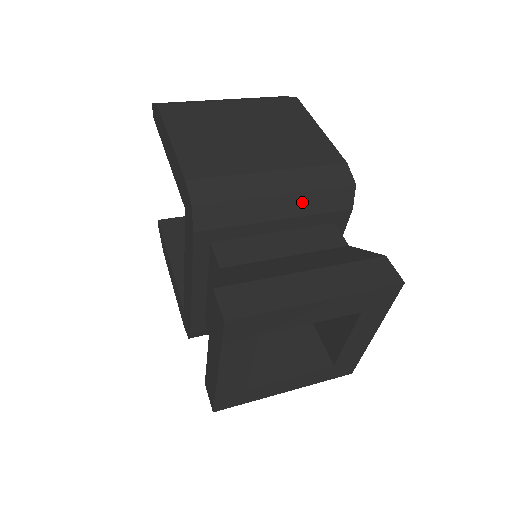
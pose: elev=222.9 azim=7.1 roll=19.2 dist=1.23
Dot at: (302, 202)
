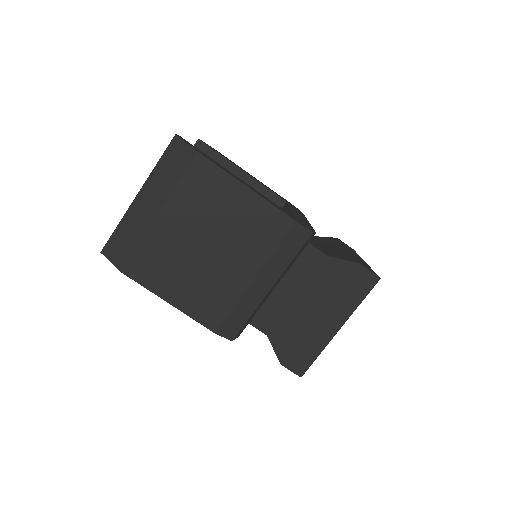
Dot at: (285, 271)
